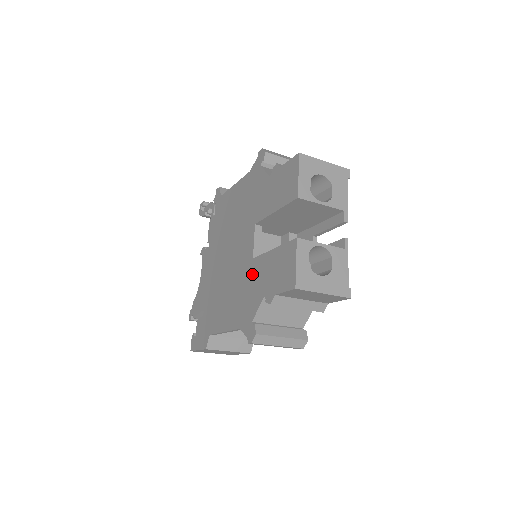
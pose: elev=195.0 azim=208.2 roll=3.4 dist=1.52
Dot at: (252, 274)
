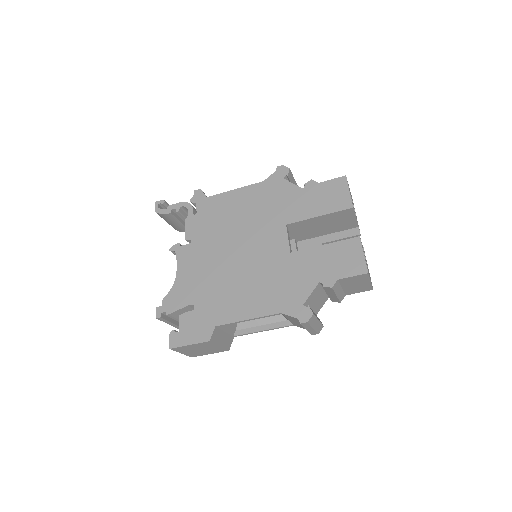
Dot at: (293, 265)
